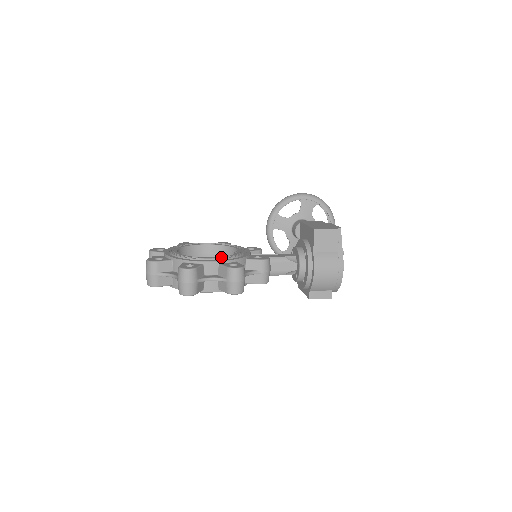
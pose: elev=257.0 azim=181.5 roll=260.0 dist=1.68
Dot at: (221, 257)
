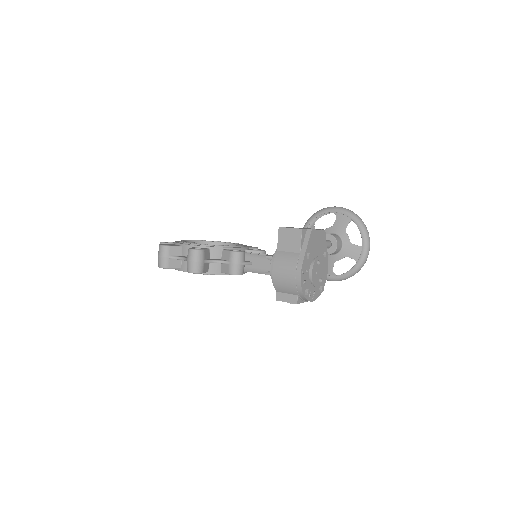
Dot at: (200, 244)
